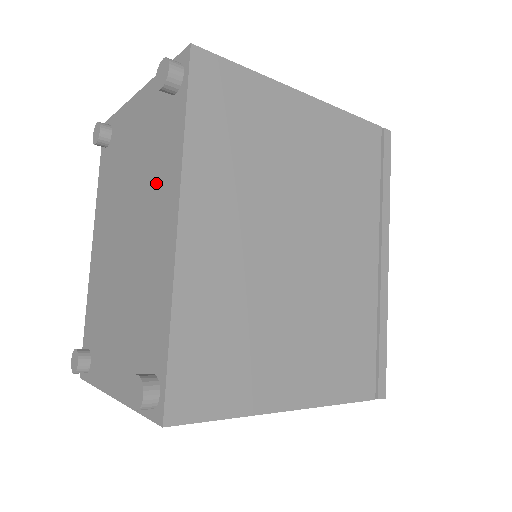
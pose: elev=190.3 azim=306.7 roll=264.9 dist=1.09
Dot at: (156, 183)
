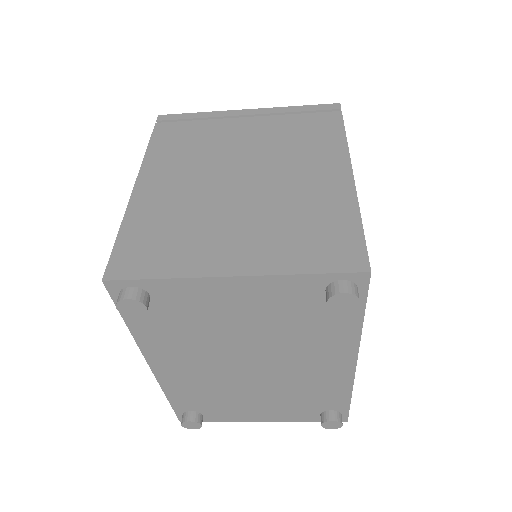
Dot at: (311, 344)
